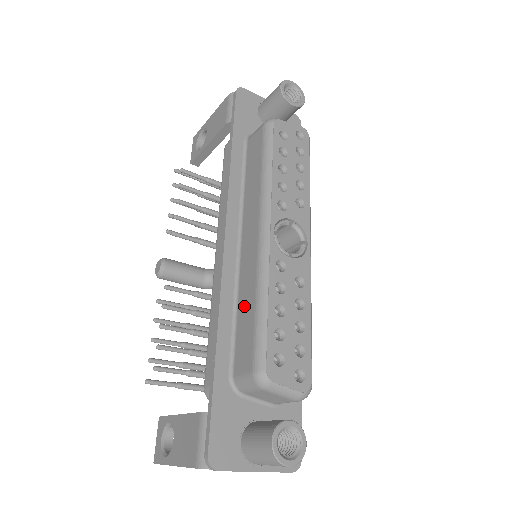
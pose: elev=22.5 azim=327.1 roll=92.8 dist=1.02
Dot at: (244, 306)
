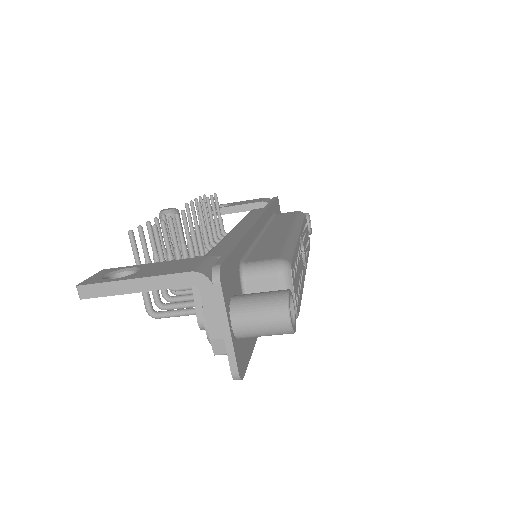
Dot at: (267, 244)
